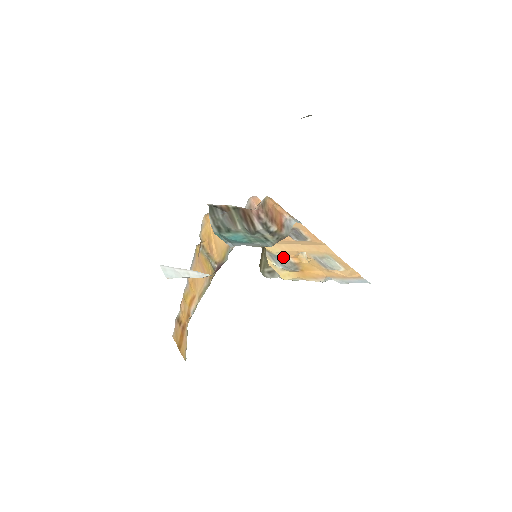
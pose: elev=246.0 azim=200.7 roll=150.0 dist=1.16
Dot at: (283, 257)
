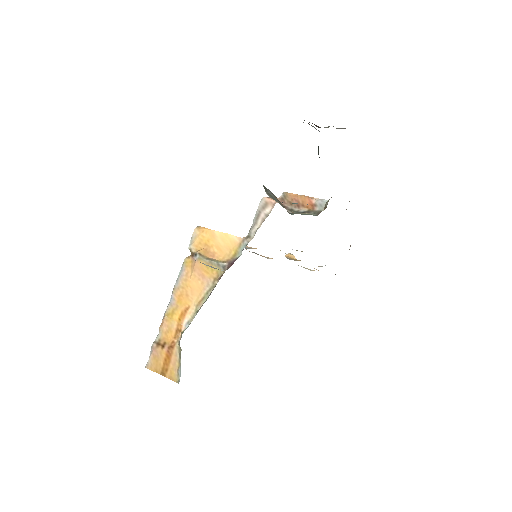
Dot at: occluded
